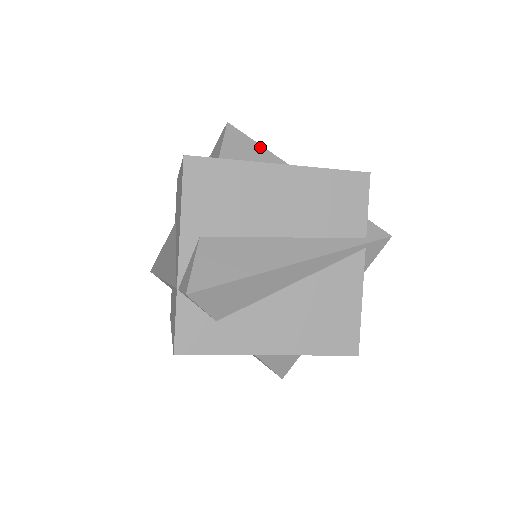
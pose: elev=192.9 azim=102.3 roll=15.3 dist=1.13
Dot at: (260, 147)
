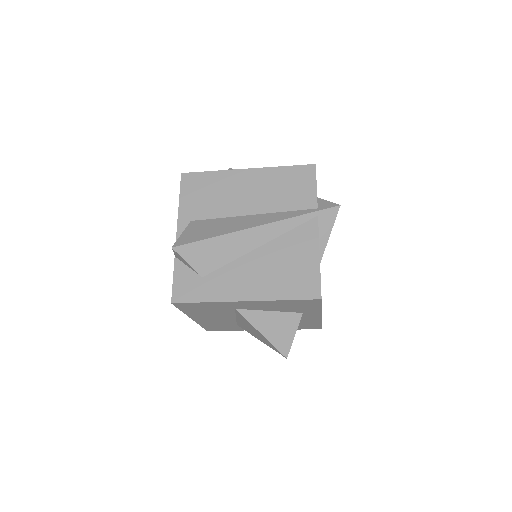
Dot at: occluded
